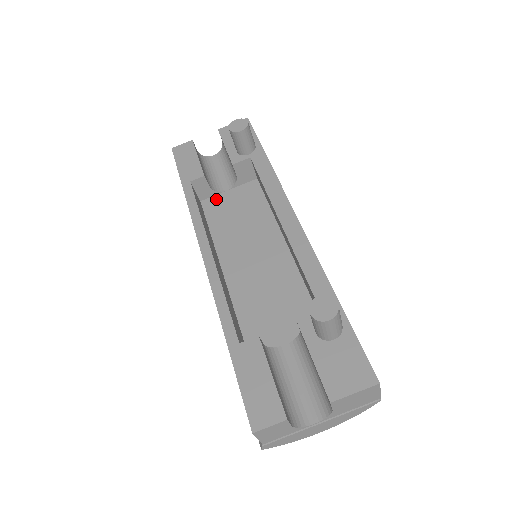
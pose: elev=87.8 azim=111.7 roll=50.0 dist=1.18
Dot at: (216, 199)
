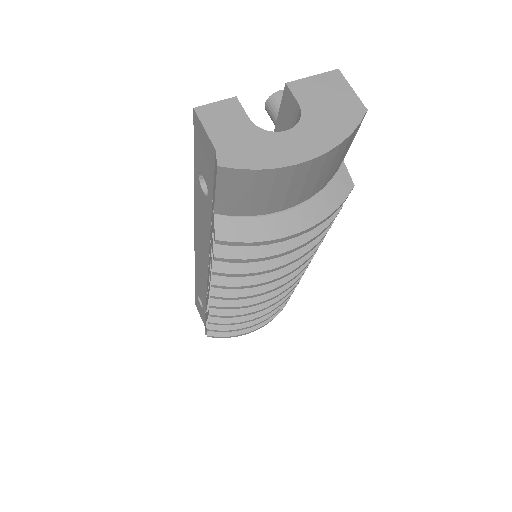
Dot at: occluded
